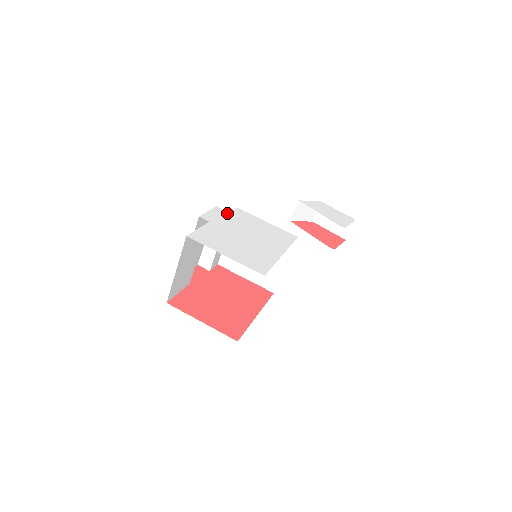
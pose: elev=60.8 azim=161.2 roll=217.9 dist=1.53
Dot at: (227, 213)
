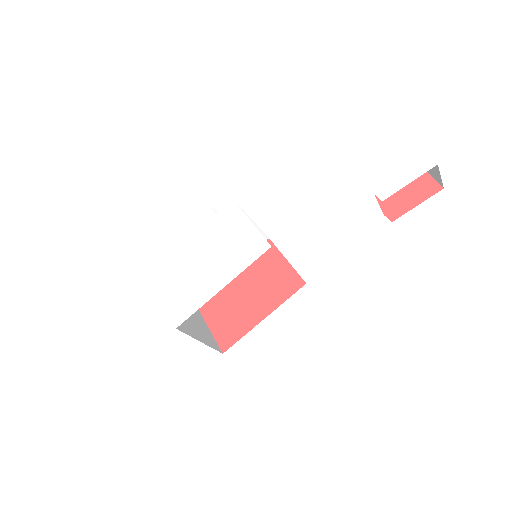
Dot at: (212, 216)
